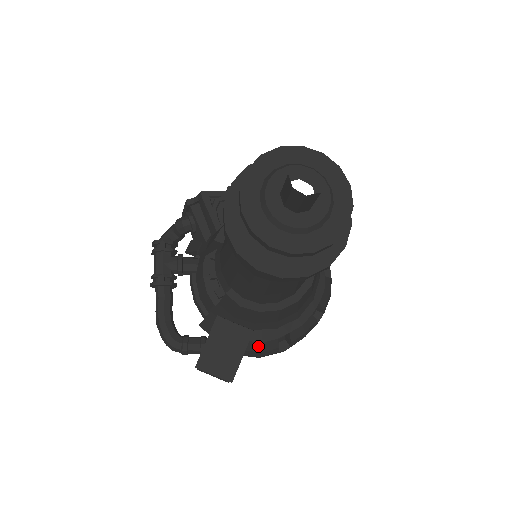
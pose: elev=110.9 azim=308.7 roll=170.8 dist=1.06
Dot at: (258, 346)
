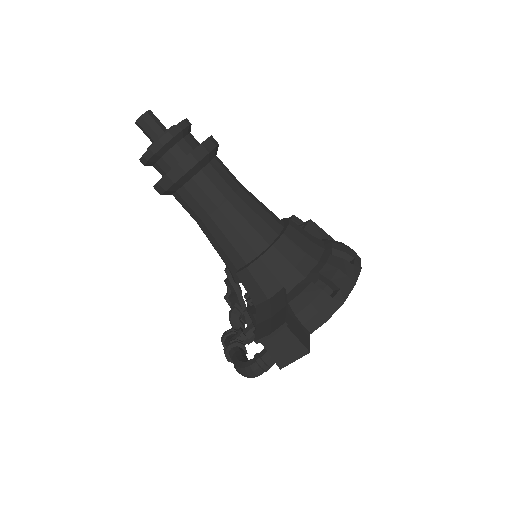
Dot at: (302, 299)
